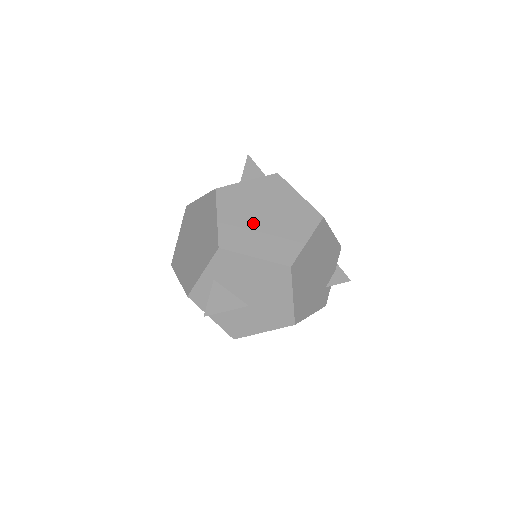
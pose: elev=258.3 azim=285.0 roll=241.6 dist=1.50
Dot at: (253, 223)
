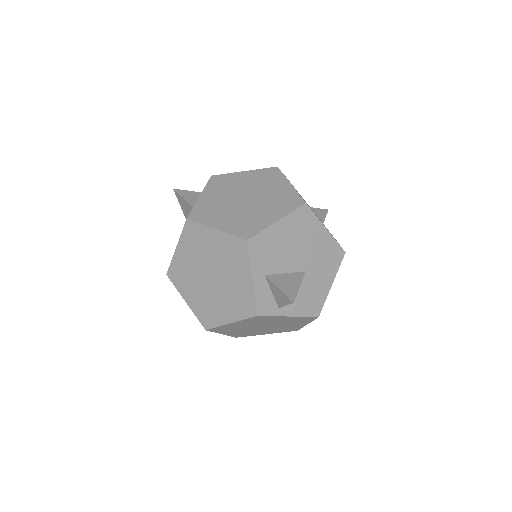
Dot at: (244, 209)
